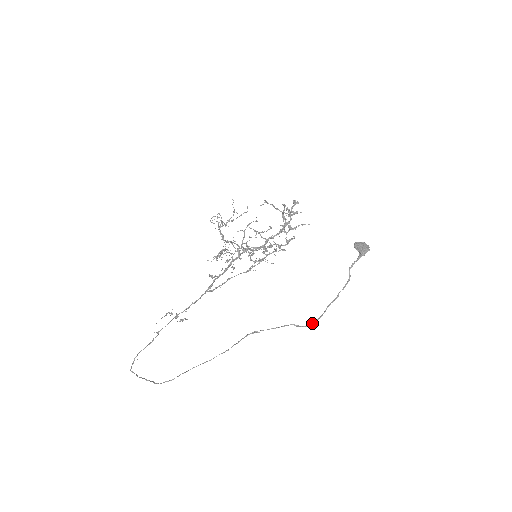
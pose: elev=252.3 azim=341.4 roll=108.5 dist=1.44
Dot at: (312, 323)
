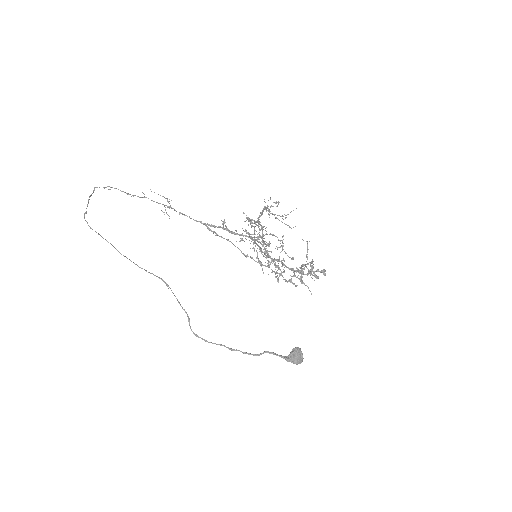
Dot at: (197, 335)
